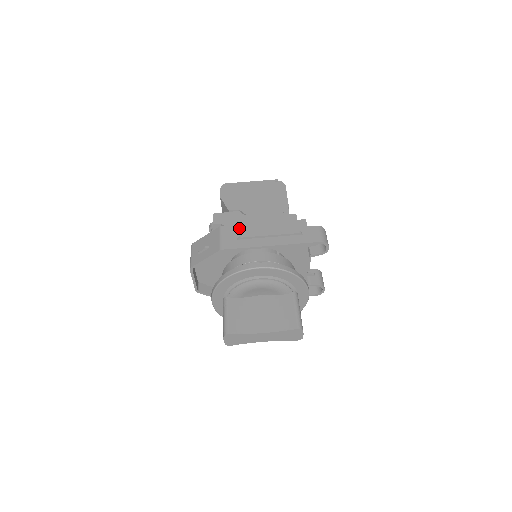
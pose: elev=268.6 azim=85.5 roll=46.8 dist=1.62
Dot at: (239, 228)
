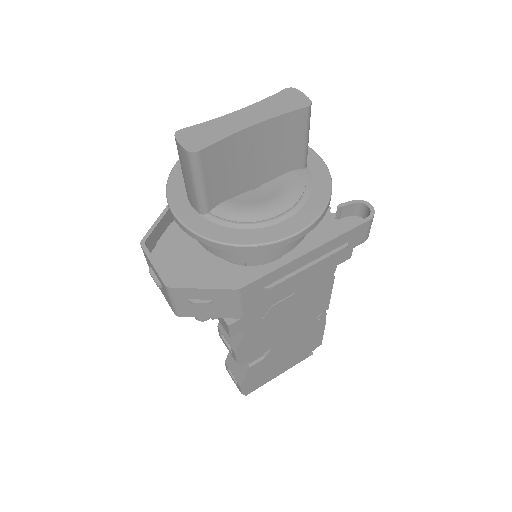
Dot at: occluded
